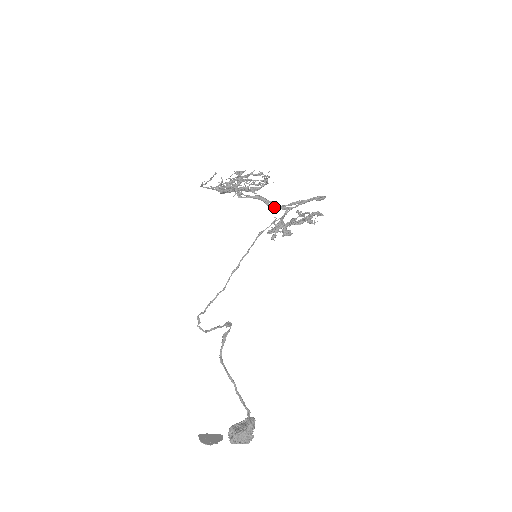
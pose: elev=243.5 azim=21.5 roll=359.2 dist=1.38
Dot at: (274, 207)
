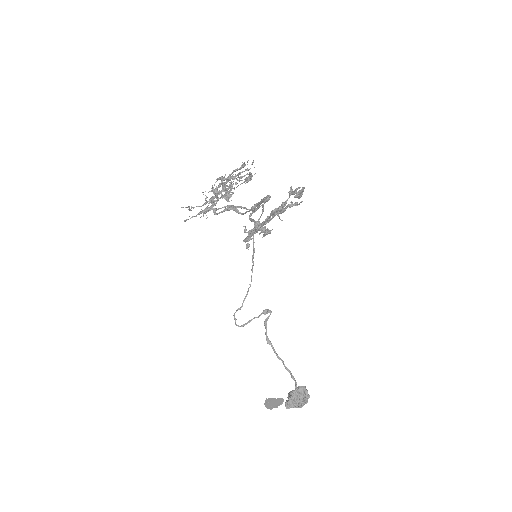
Dot at: (242, 214)
